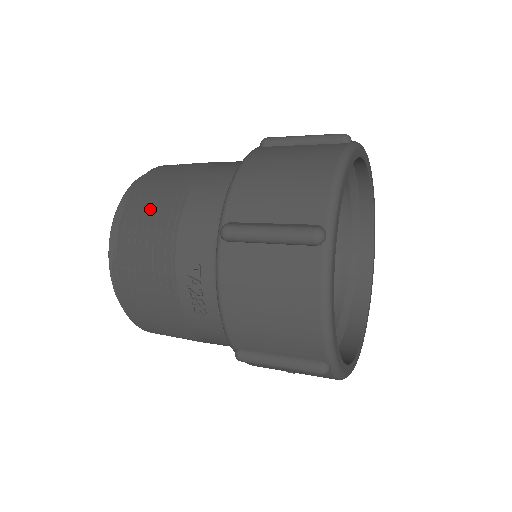
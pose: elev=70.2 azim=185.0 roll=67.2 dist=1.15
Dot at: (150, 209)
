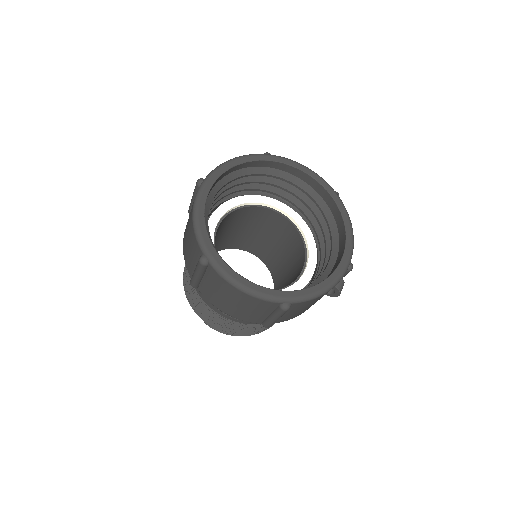
Dot at: occluded
